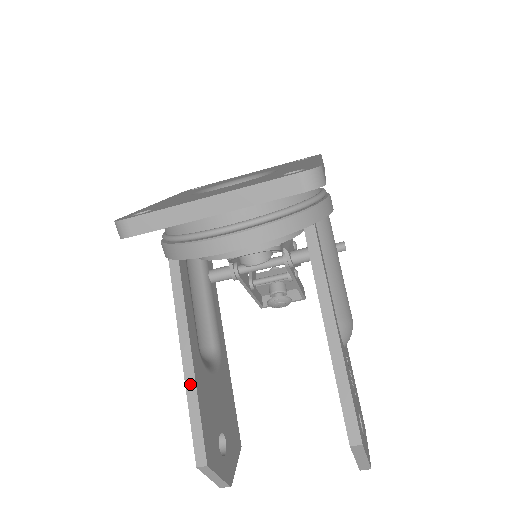
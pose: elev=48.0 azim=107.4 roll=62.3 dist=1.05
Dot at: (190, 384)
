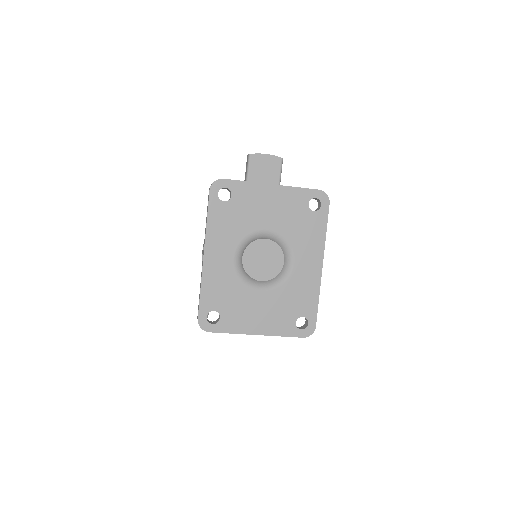
Dot at: occluded
